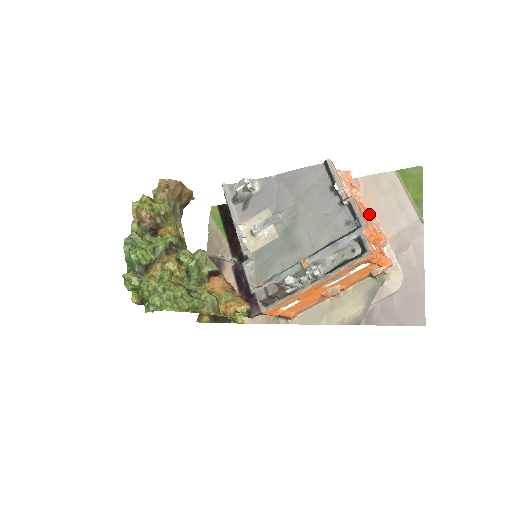
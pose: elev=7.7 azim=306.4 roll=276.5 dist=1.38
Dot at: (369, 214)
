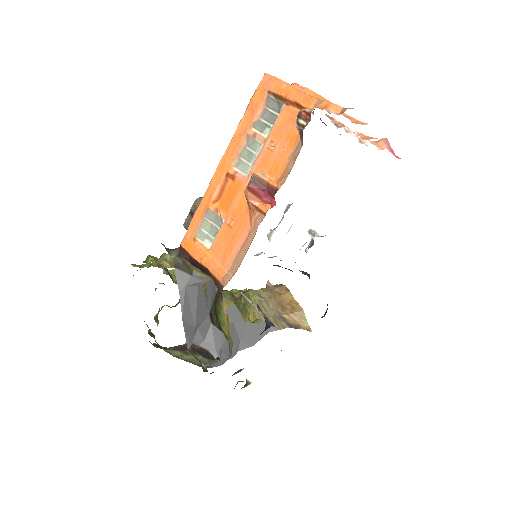
Dot at: (356, 119)
